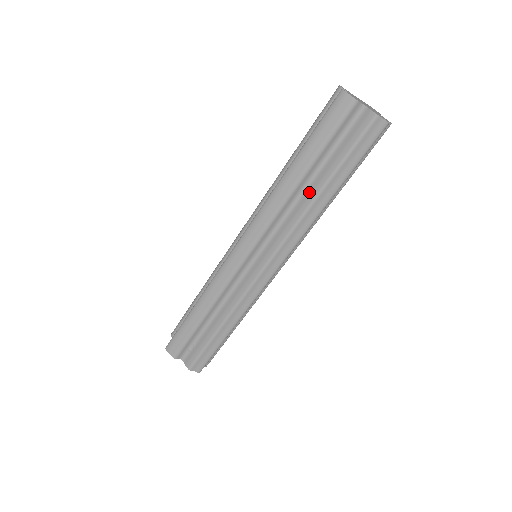
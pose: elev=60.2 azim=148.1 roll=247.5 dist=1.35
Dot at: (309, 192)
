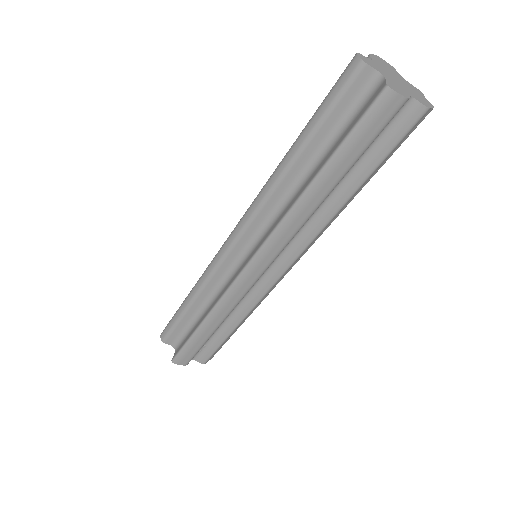
Dot at: (335, 200)
